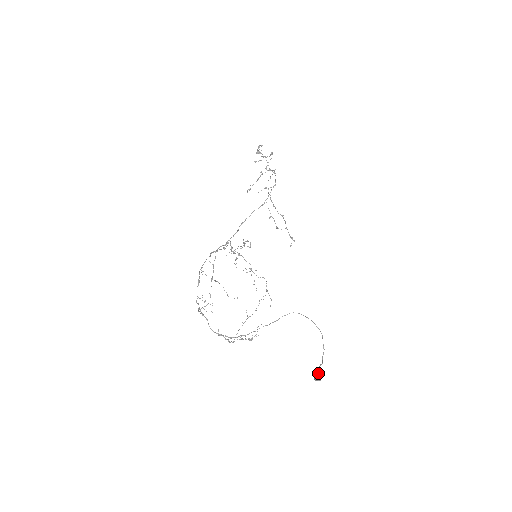
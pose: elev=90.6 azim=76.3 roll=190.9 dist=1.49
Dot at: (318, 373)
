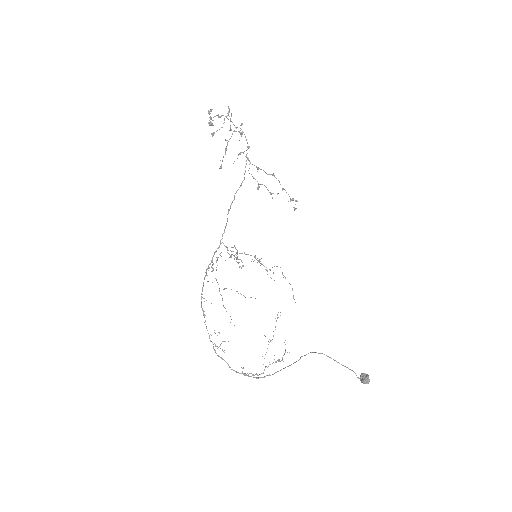
Dot at: (363, 380)
